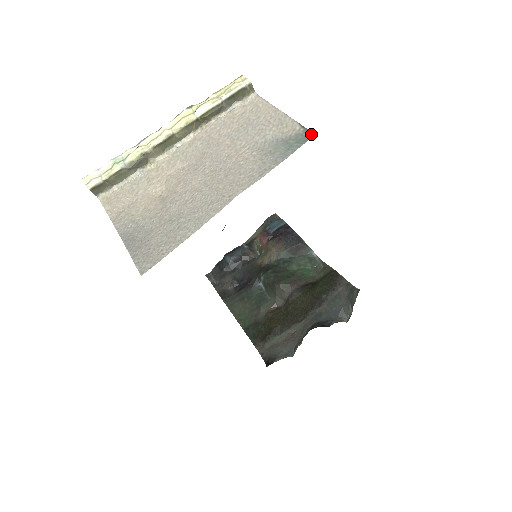
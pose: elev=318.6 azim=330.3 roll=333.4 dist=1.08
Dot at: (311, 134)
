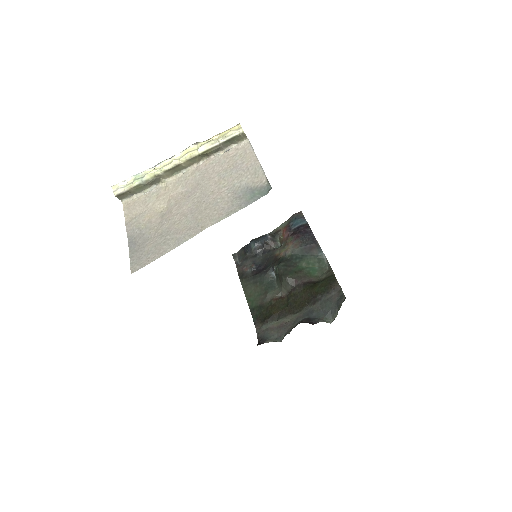
Dot at: (269, 190)
